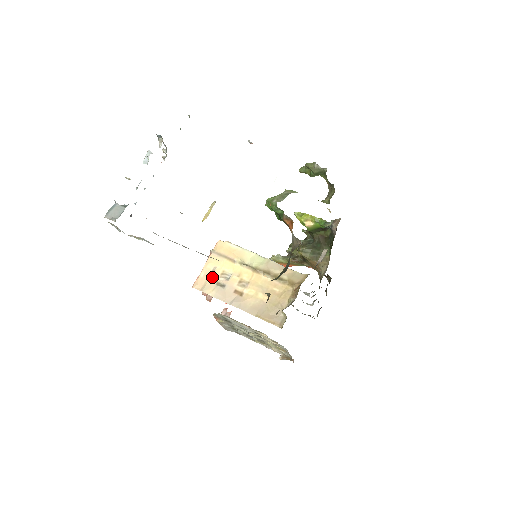
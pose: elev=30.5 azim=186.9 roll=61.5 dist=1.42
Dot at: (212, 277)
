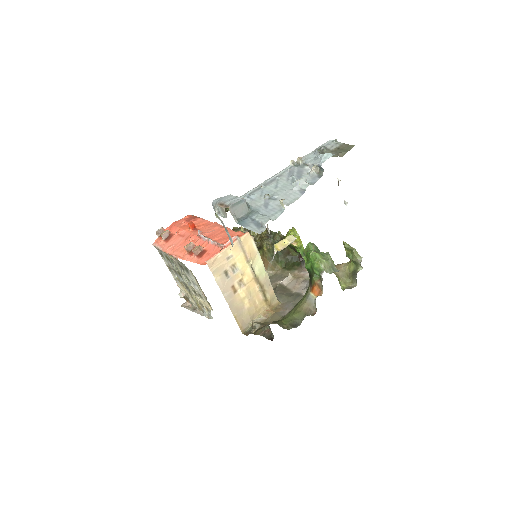
Dot at: (225, 263)
